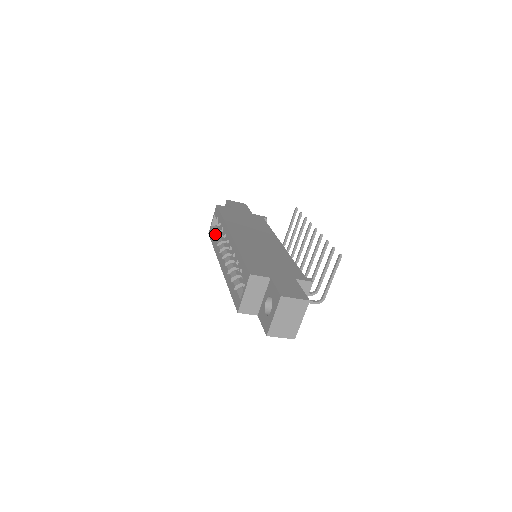
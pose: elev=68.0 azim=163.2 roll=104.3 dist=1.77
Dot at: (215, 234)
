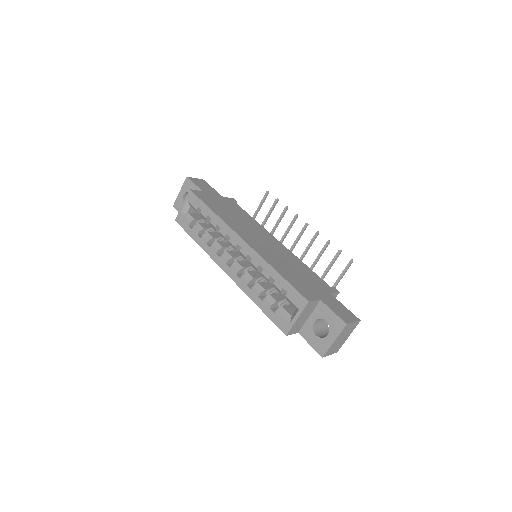
Dot at: (196, 226)
